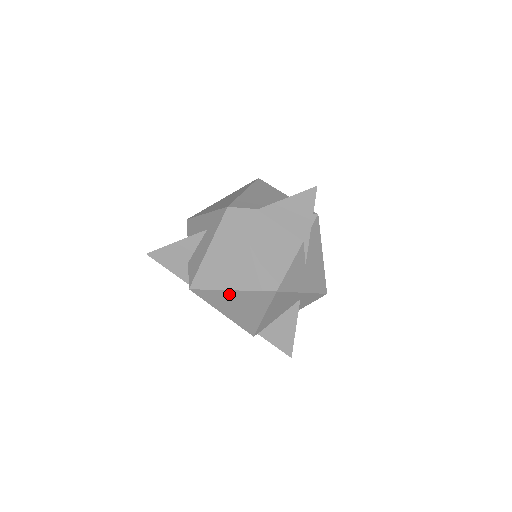
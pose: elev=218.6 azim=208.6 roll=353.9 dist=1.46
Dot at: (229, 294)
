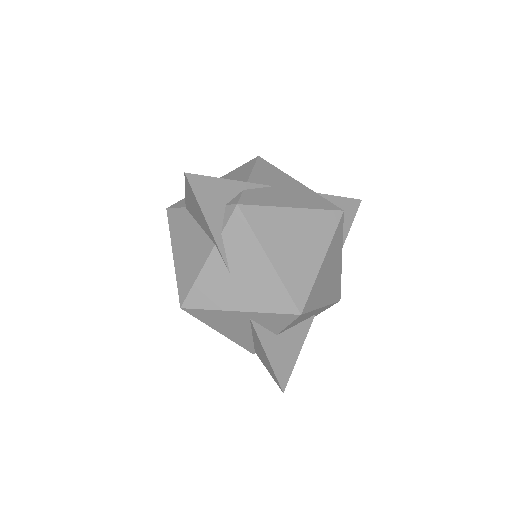
Dot at: occluded
